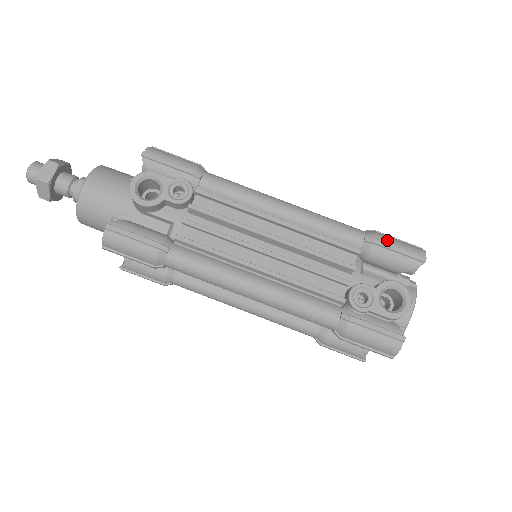
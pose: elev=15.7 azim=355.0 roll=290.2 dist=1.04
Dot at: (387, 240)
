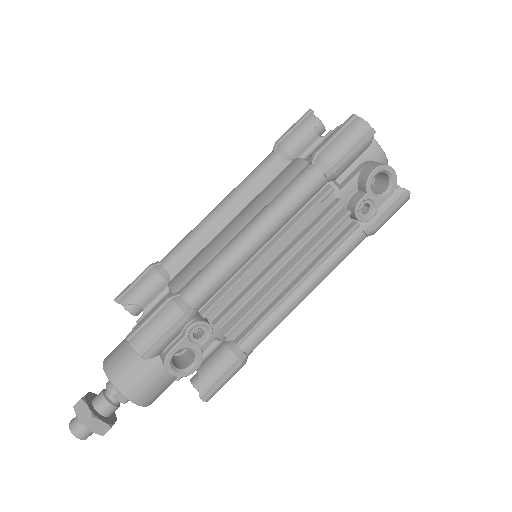
Dot at: (339, 155)
